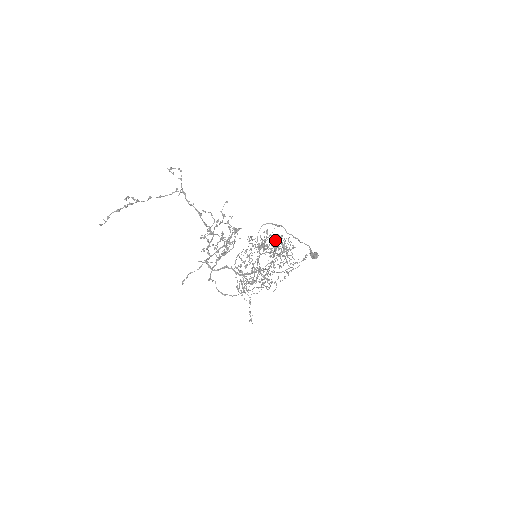
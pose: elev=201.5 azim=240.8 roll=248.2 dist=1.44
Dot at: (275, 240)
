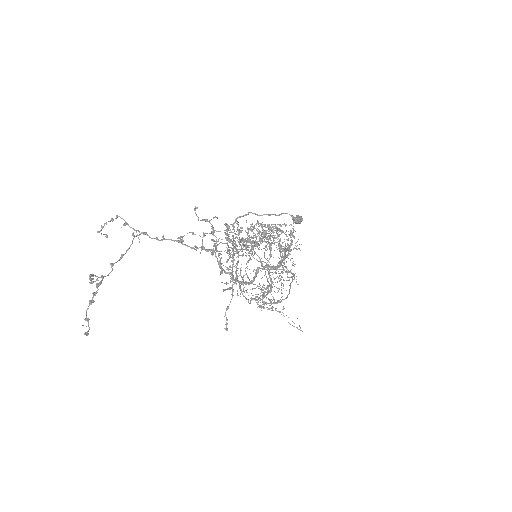
Dot at: occluded
